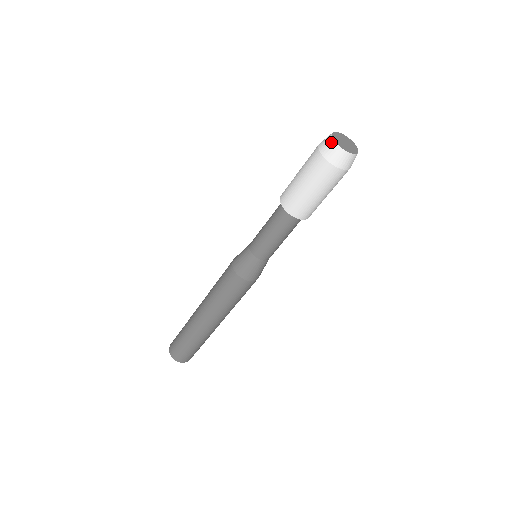
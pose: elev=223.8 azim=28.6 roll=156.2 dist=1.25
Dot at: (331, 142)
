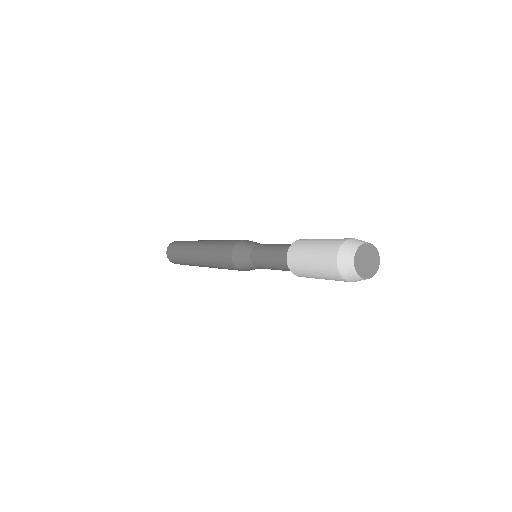
Dot at: (357, 278)
